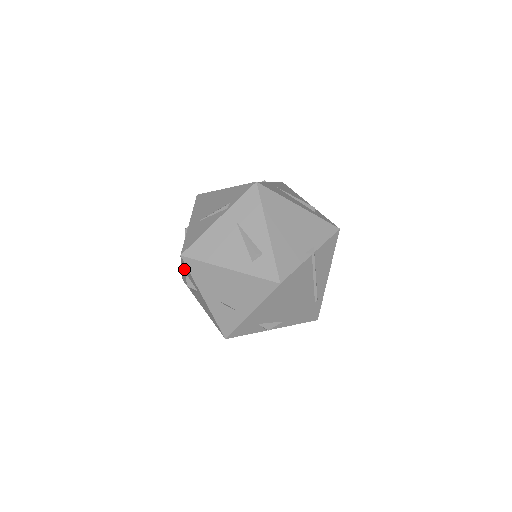
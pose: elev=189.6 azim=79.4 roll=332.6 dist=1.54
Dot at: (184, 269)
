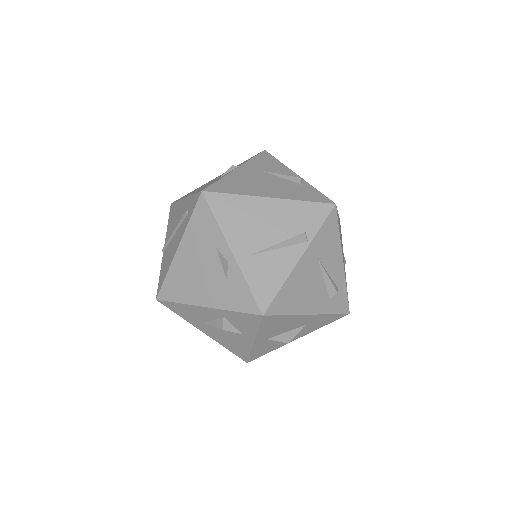
Dot at: (229, 315)
